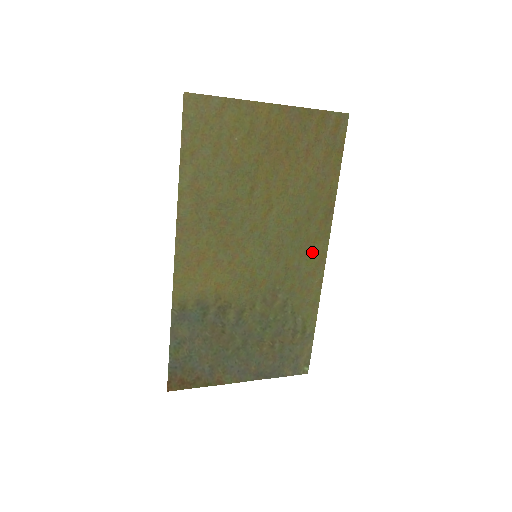
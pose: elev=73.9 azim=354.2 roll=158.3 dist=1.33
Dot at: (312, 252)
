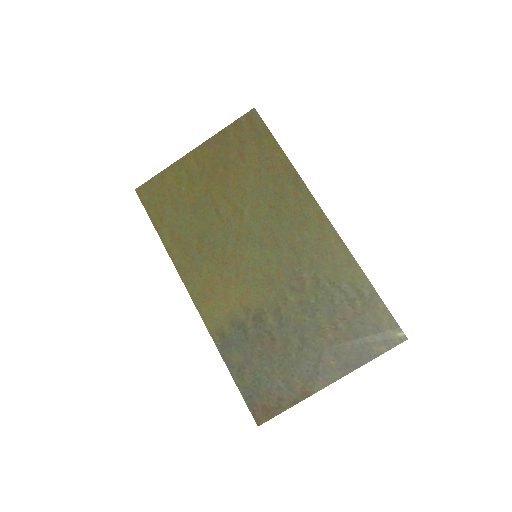
Dot at: (307, 220)
